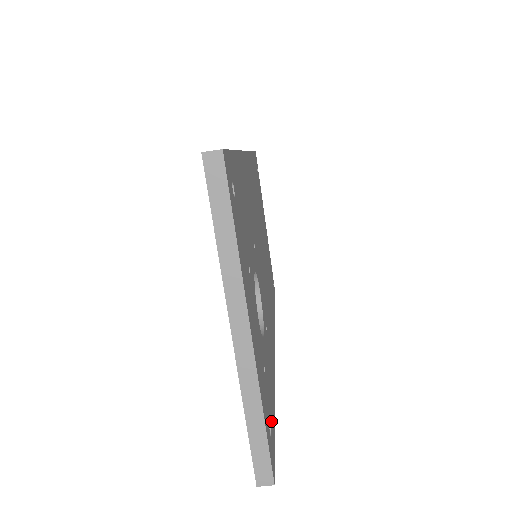
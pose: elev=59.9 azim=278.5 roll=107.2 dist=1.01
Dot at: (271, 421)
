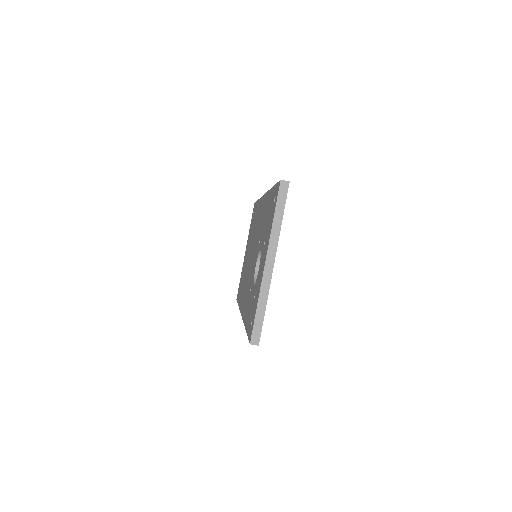
Dot at: occluded
